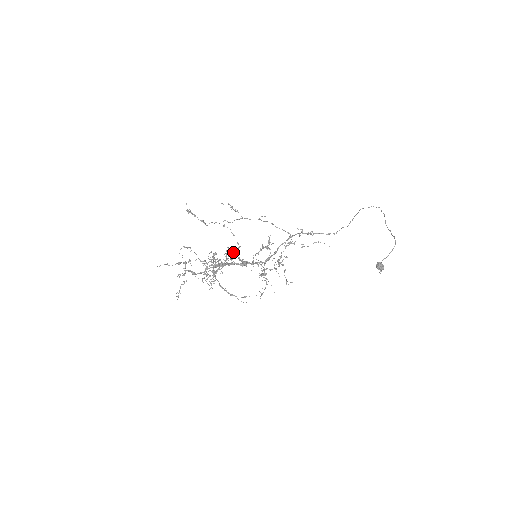
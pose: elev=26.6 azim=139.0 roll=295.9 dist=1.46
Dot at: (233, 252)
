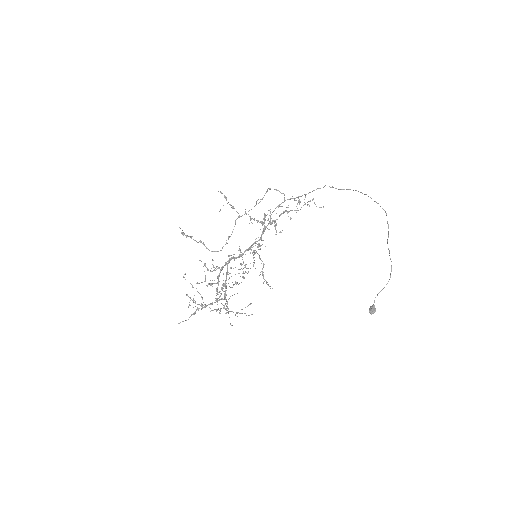
Dot at: (234, 258)
